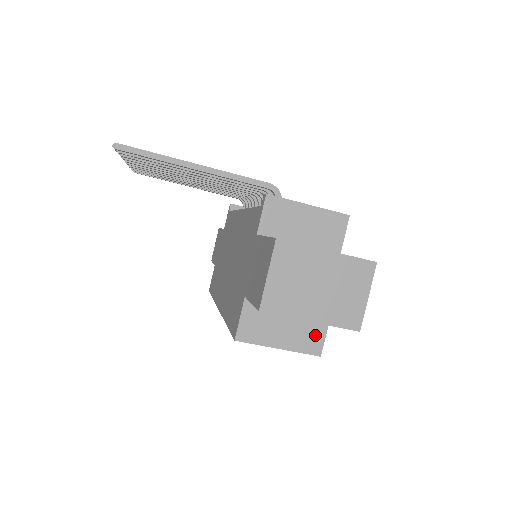
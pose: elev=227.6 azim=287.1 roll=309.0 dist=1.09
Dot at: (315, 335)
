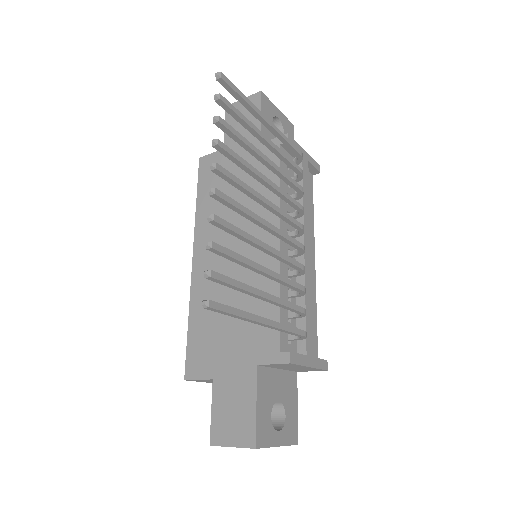
Dot at: occluded
